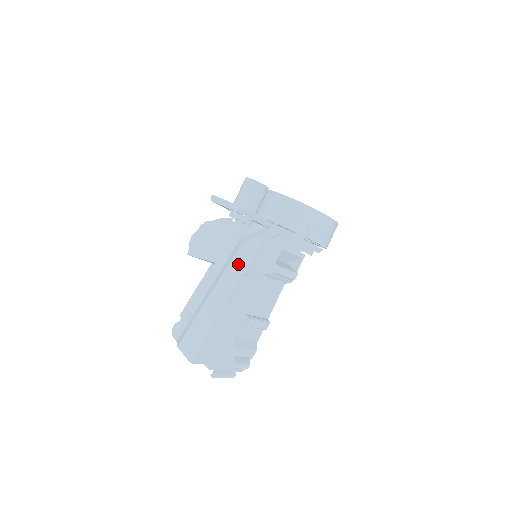
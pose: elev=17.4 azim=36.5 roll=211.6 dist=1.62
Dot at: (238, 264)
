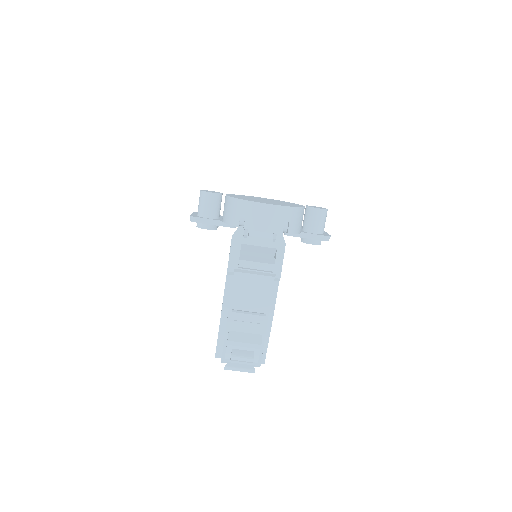
Dot at: occluded
